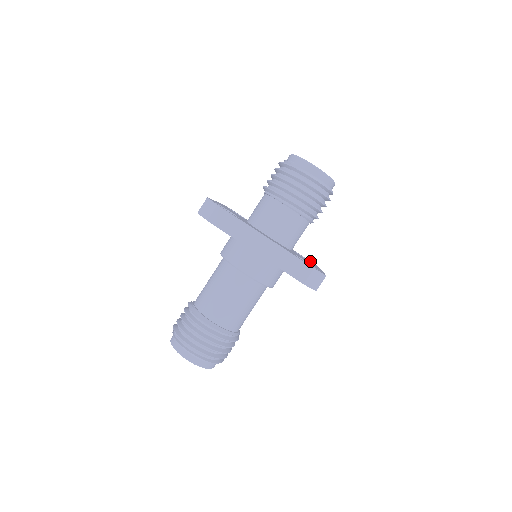
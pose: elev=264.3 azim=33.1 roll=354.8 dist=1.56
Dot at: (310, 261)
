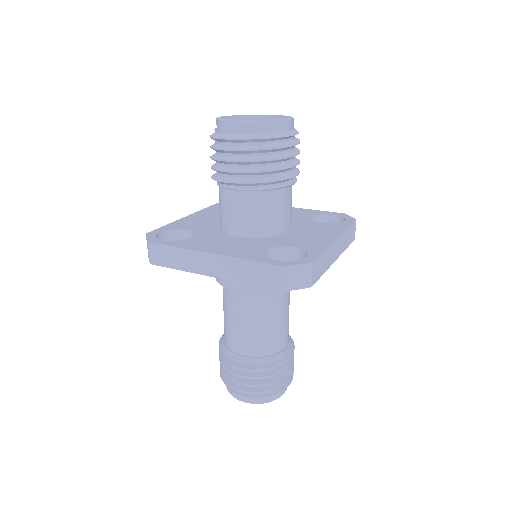
Dot at: (343, 216)
